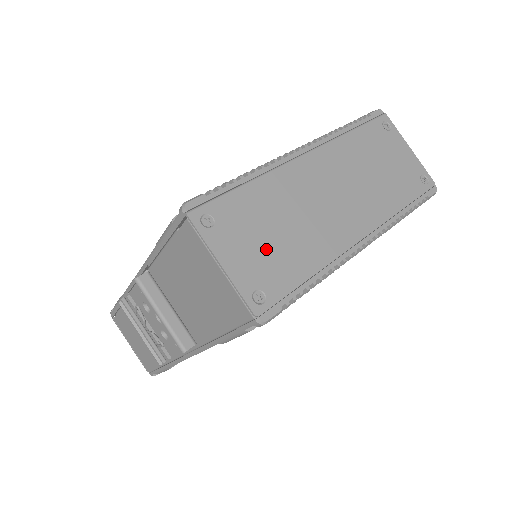
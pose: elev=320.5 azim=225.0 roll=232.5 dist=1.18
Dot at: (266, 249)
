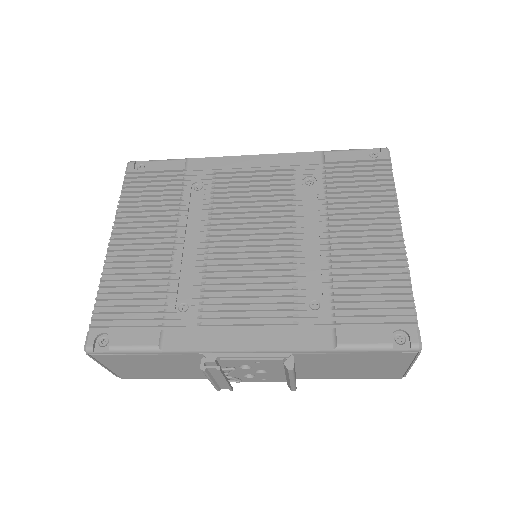
Dot at: occluded
